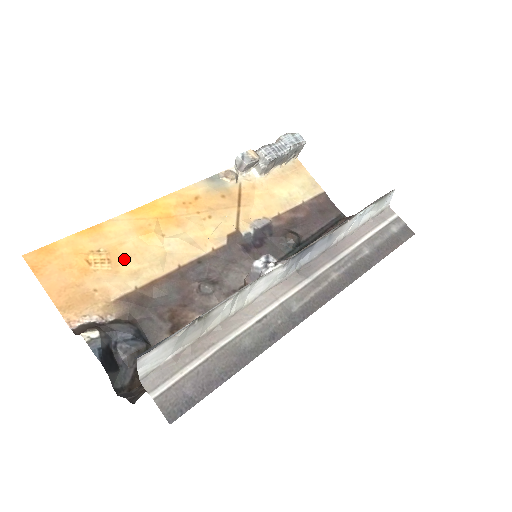
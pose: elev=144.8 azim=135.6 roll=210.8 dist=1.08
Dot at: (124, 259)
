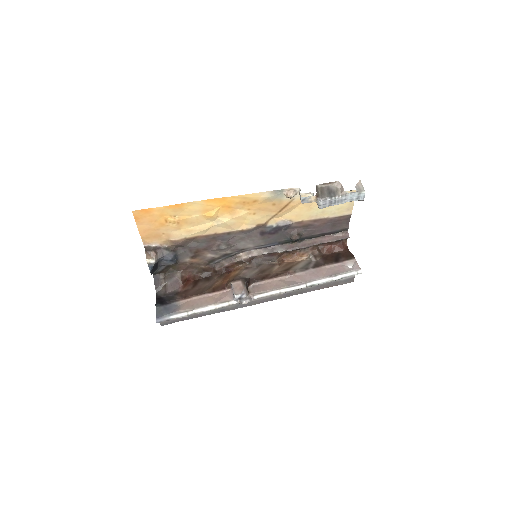
Dot at: (187, 224)
